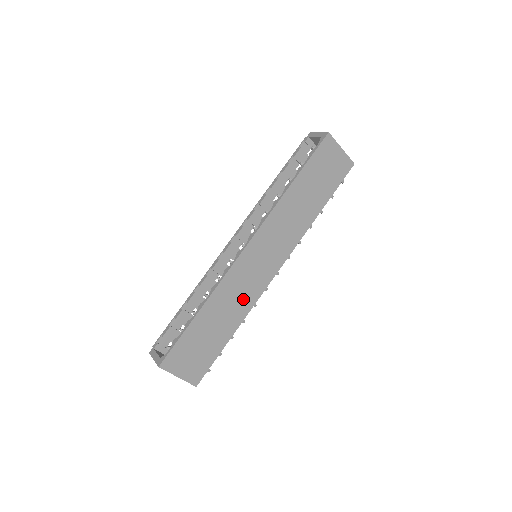
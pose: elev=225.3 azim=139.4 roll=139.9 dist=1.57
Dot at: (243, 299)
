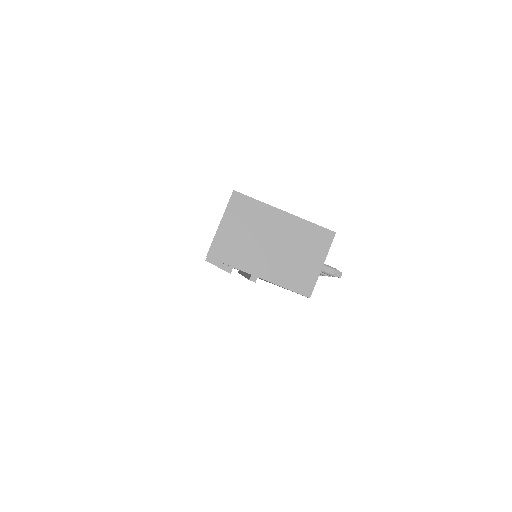
Dot at: occluded
